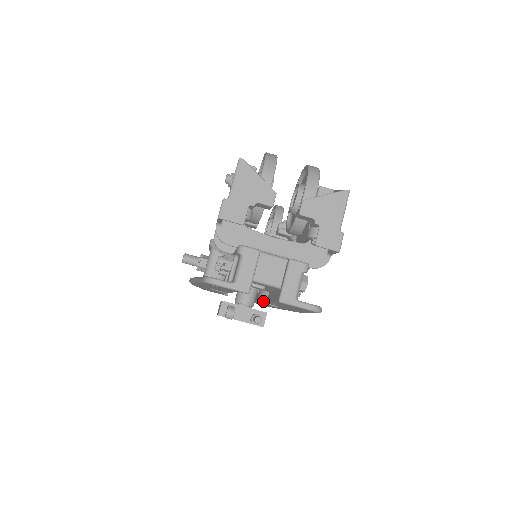
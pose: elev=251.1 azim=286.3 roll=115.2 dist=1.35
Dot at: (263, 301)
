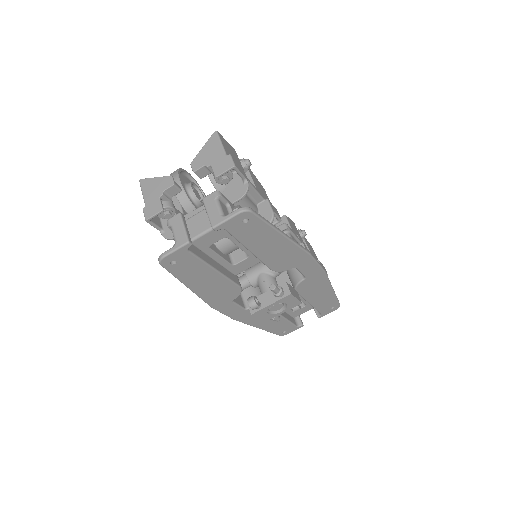
Dot at: (294, 285)
